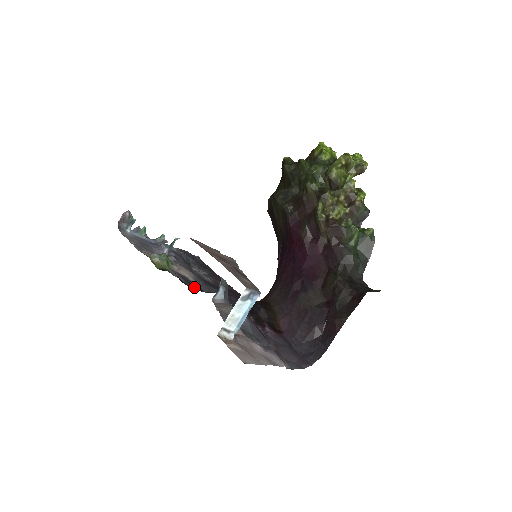
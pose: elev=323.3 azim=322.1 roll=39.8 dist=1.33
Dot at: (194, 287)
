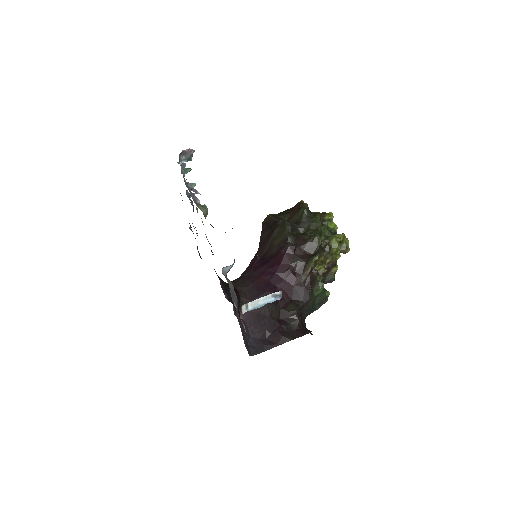
Dot at: occluded
